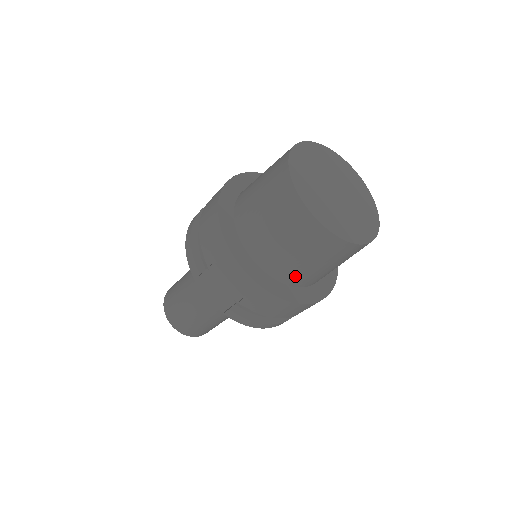
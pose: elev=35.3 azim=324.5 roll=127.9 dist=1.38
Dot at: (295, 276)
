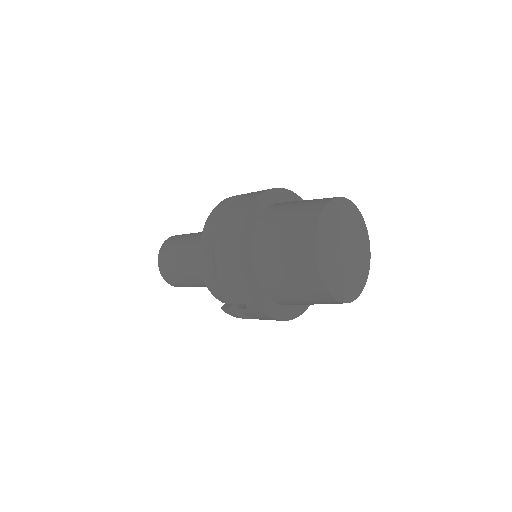
Dot at: (290, 304)
